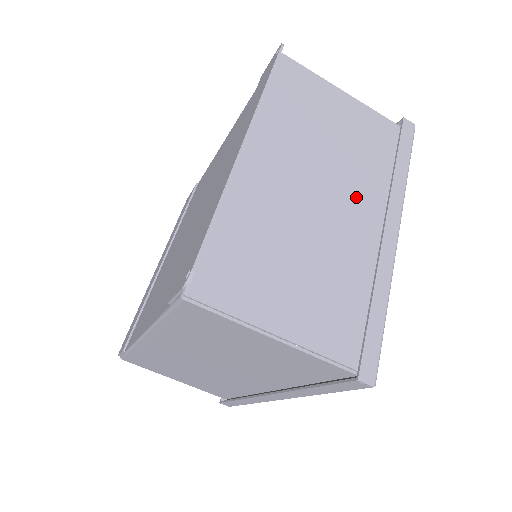
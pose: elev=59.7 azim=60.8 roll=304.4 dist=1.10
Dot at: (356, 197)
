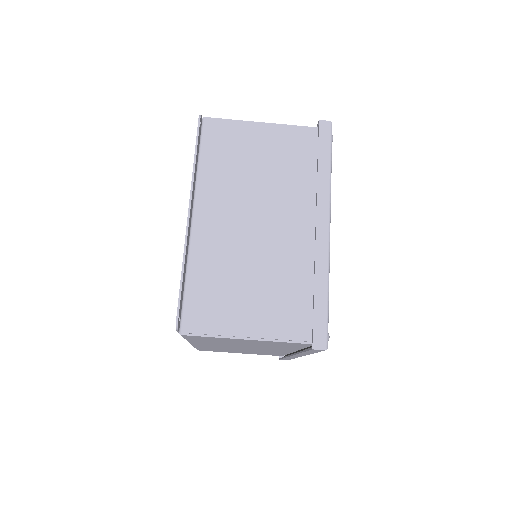
Dot at: (289, 210)
